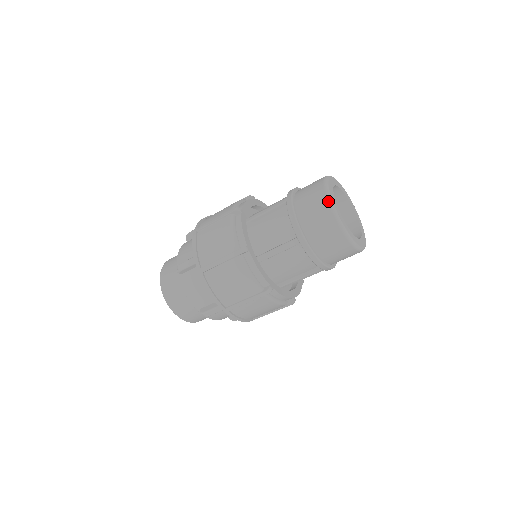
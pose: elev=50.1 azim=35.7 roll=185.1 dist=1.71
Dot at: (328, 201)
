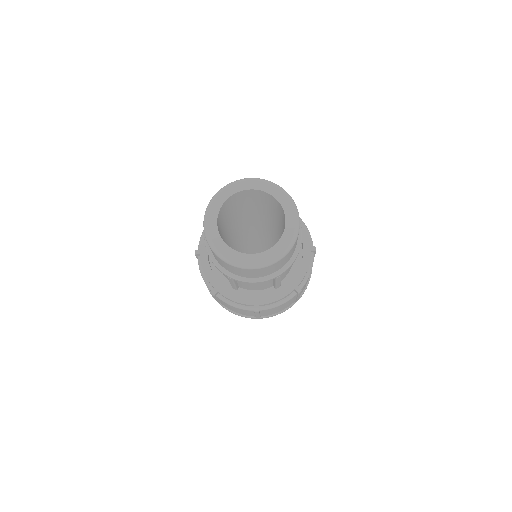
Dot at: (210, 247)
